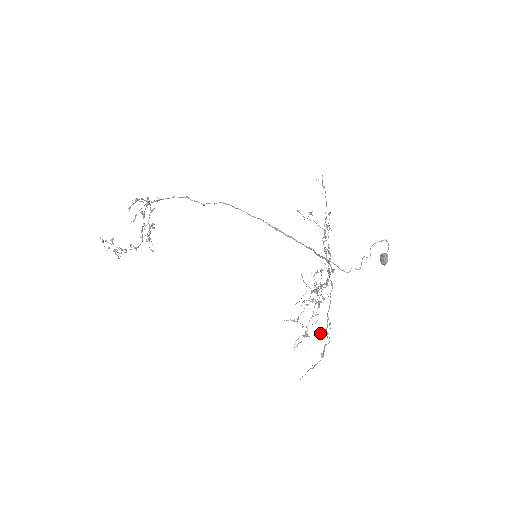
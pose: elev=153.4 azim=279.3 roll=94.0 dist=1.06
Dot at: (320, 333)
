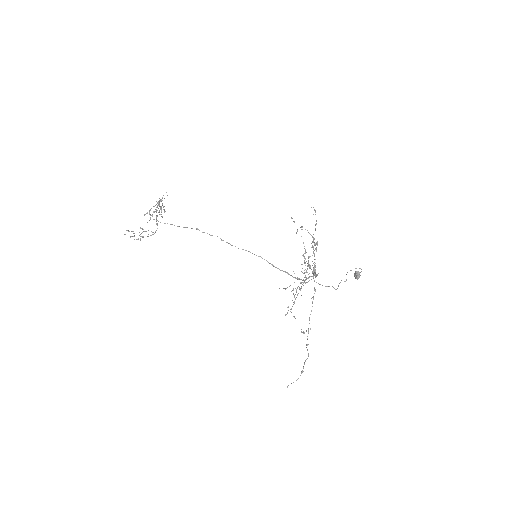
Dot at: (303, 333)
